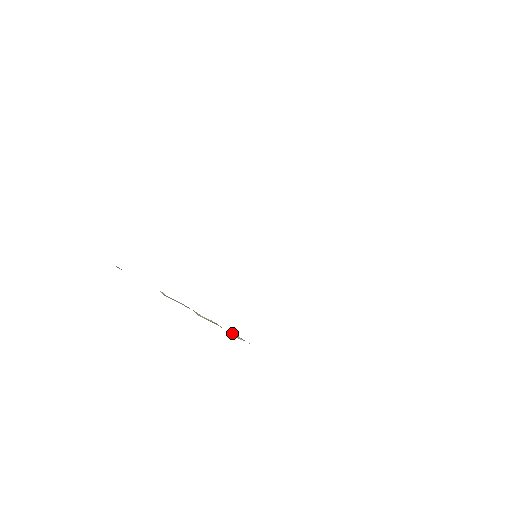
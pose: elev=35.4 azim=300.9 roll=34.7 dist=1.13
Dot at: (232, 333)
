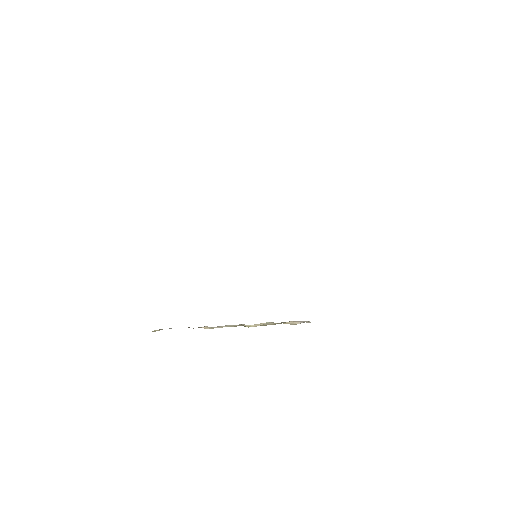
Dot at: (288, 323)
